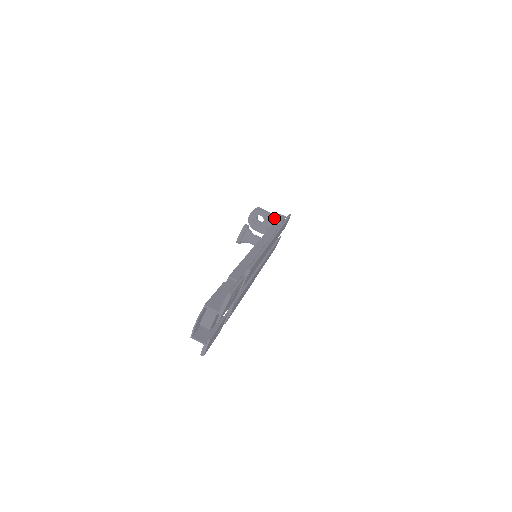
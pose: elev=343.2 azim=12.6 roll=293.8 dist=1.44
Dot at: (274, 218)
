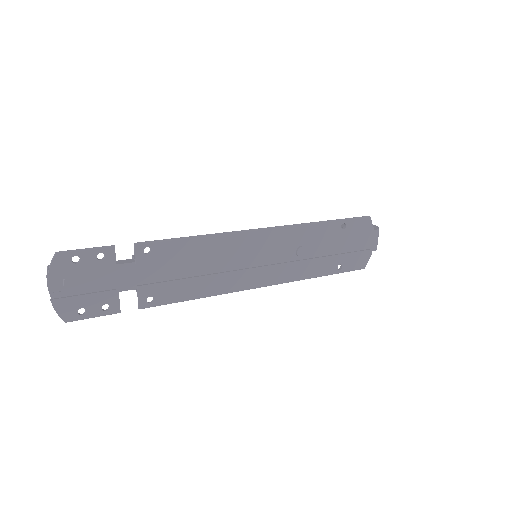
Dot at: occluded
